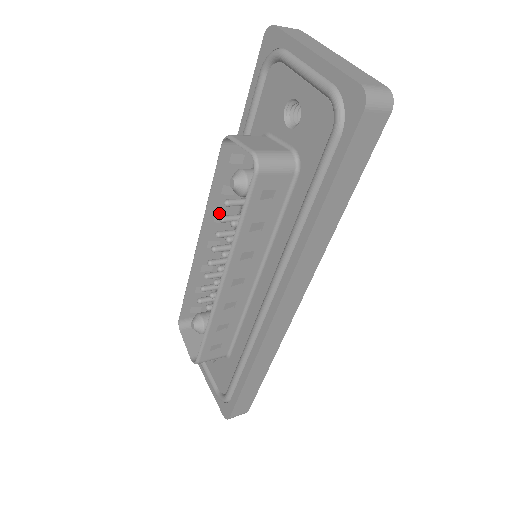
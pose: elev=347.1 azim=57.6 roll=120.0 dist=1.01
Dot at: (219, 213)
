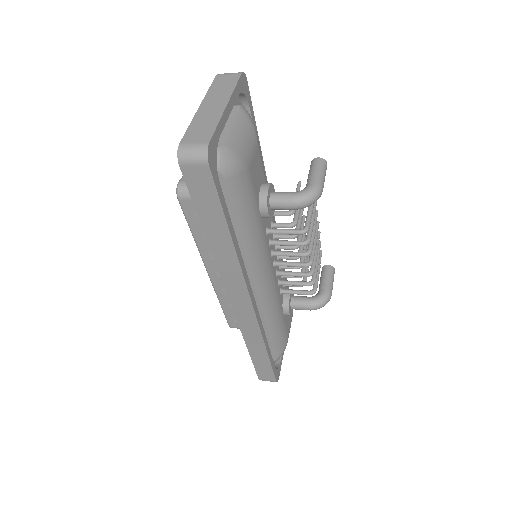
Dot at: occluded
